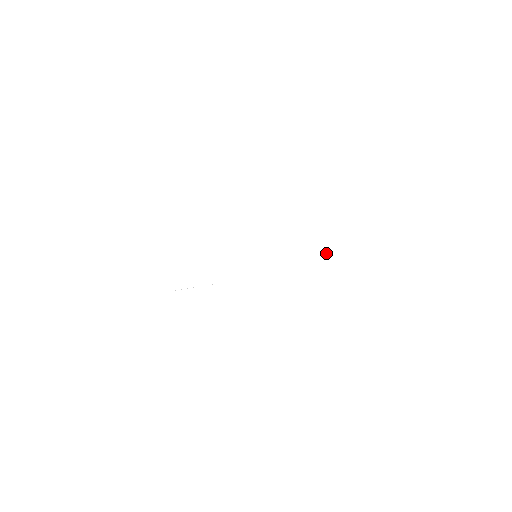
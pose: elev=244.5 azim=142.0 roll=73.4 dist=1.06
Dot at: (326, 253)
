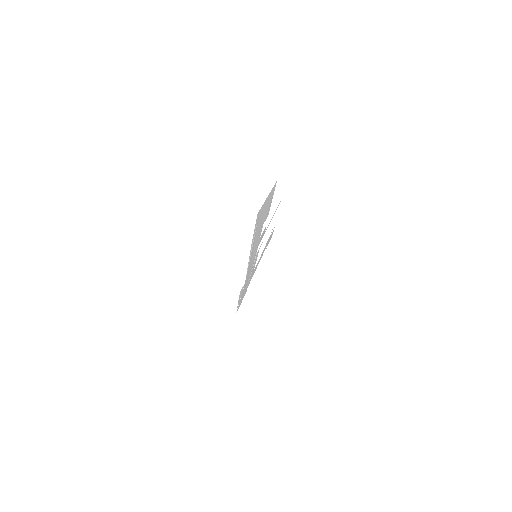
Dot at: occluded
